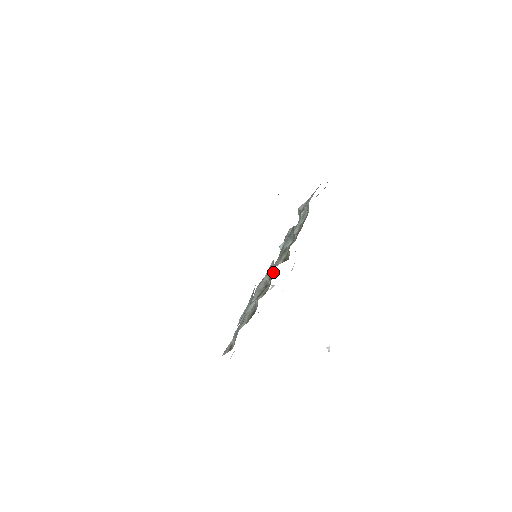
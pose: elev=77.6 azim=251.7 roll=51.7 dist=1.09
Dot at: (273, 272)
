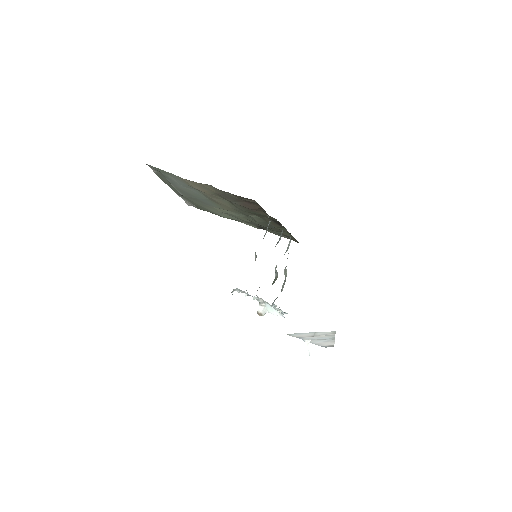
Dot at: (269, 223)
